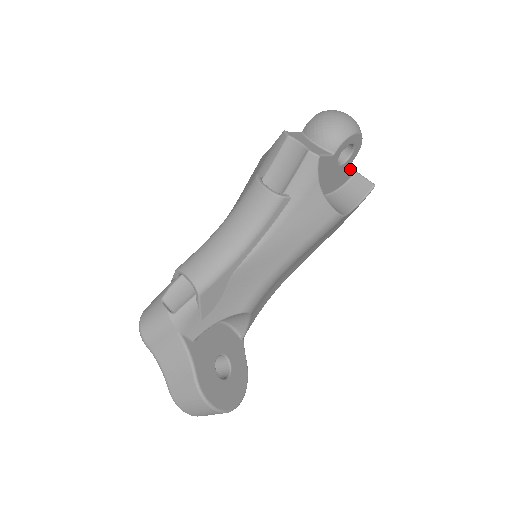
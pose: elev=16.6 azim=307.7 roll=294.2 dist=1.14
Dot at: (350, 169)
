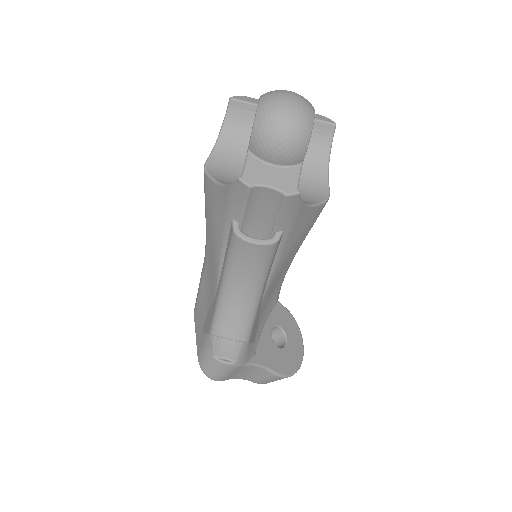
Dot at: occluded
